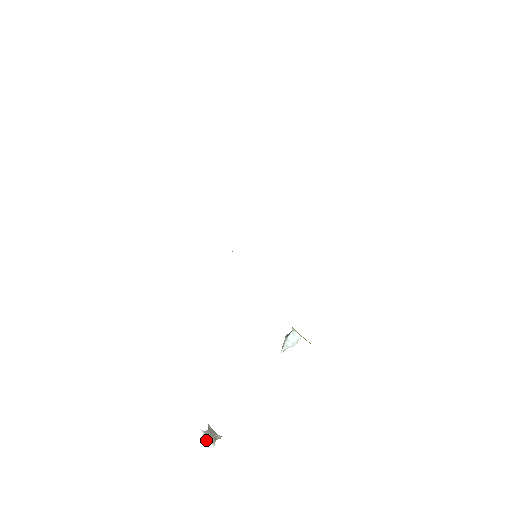
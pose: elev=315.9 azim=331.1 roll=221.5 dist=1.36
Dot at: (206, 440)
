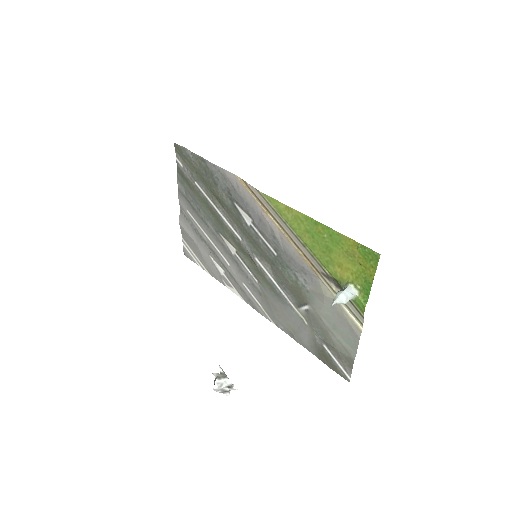
Dot at: (218, 386)
